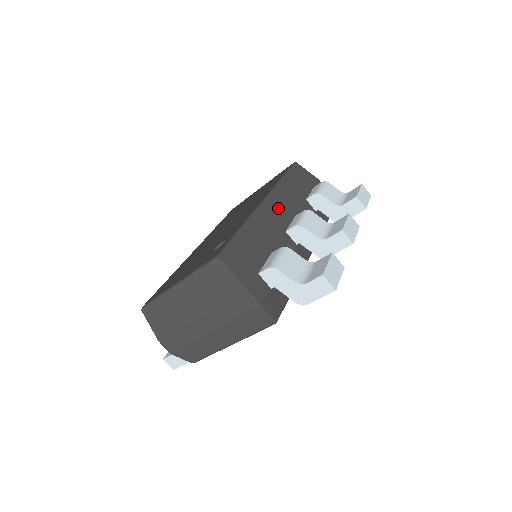
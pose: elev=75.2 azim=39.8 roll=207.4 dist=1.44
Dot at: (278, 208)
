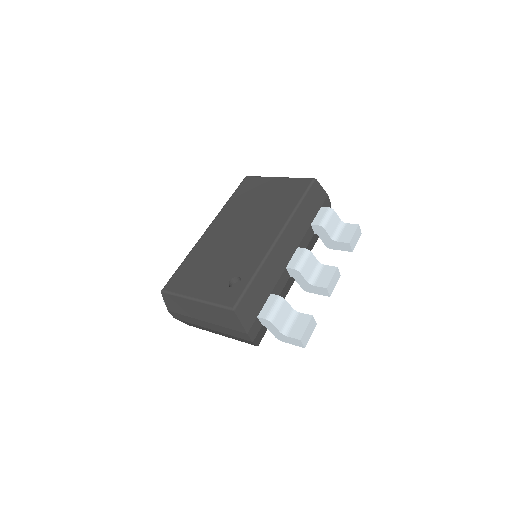
Dot at: (287, 243)
